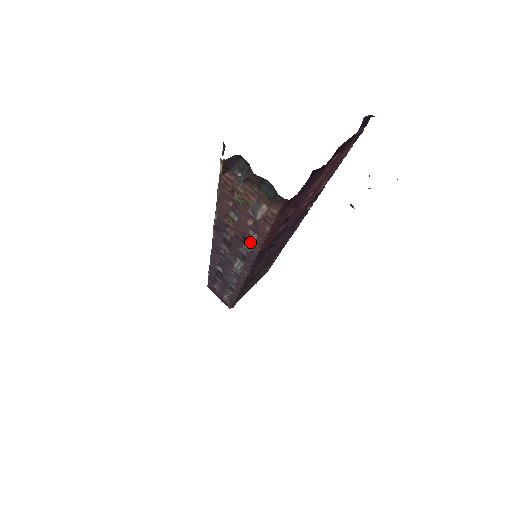
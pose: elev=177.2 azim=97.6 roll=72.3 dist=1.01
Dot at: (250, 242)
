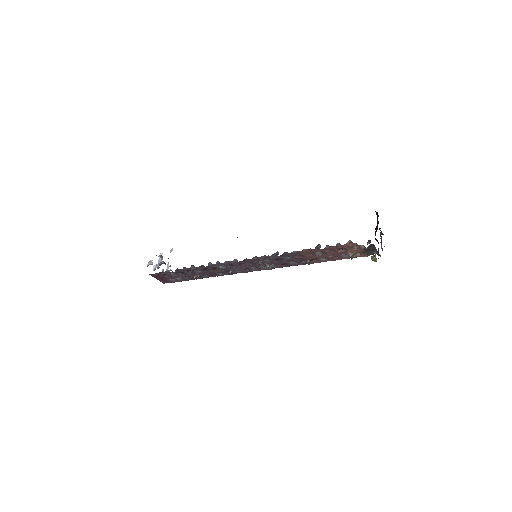
Dot at: (312, 261)
